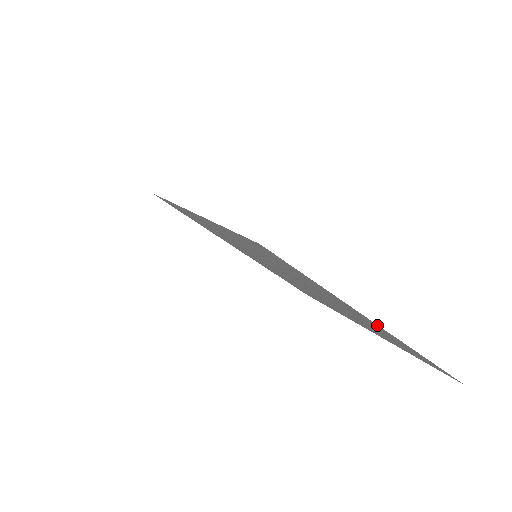
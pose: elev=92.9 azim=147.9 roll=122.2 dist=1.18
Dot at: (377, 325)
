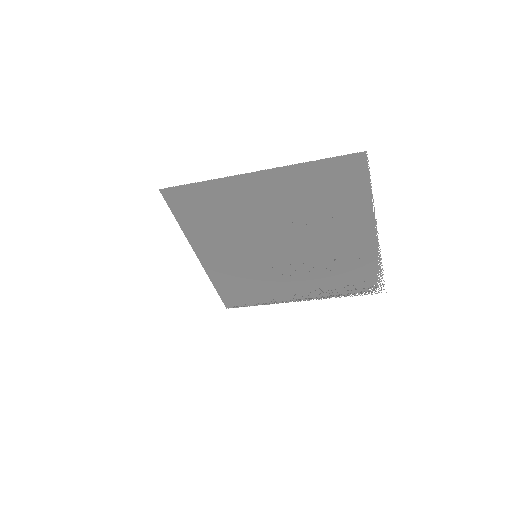
Dot at: (253, 174)
